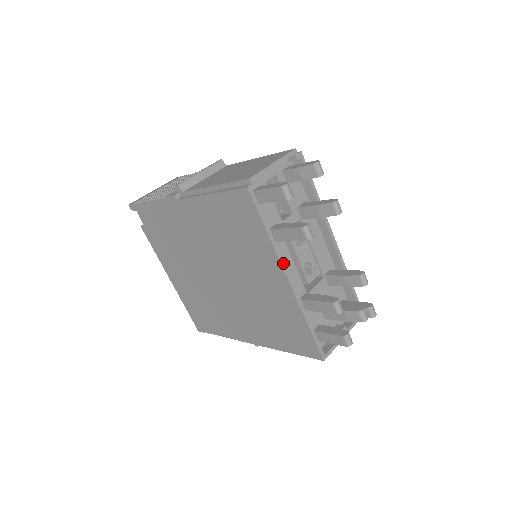
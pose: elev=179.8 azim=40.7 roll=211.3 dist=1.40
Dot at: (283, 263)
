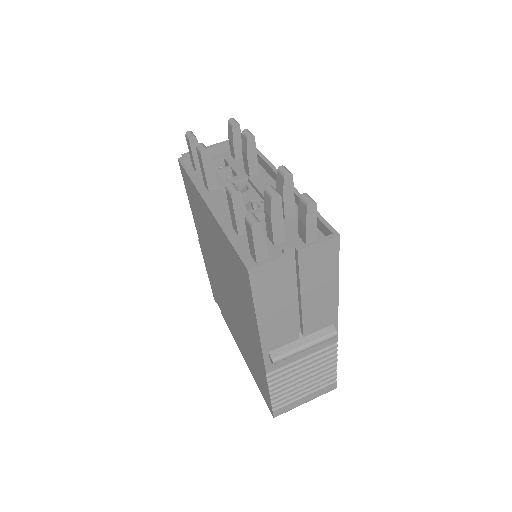
Dot at: (203, 194)
